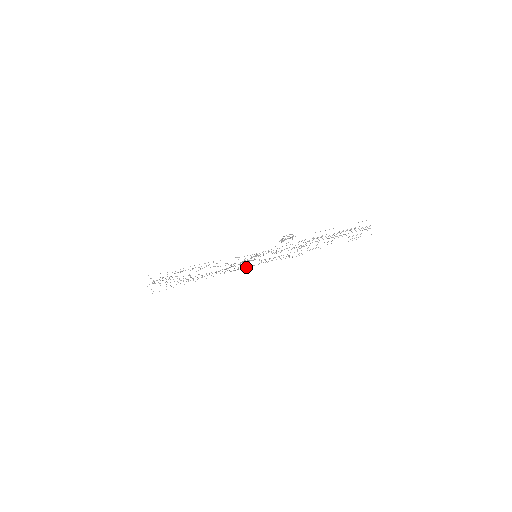
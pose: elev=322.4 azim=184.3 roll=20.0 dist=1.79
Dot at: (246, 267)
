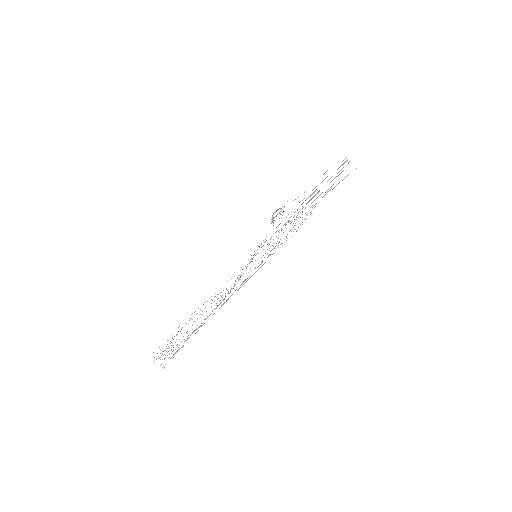
Dot at: occluded
